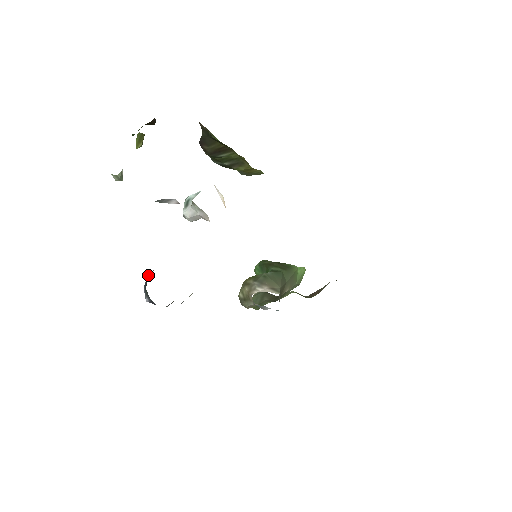
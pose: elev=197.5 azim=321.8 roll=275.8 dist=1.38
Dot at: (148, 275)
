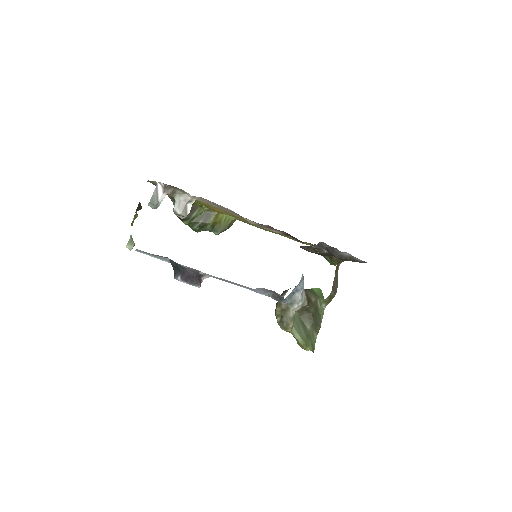
Dot at: occluded
